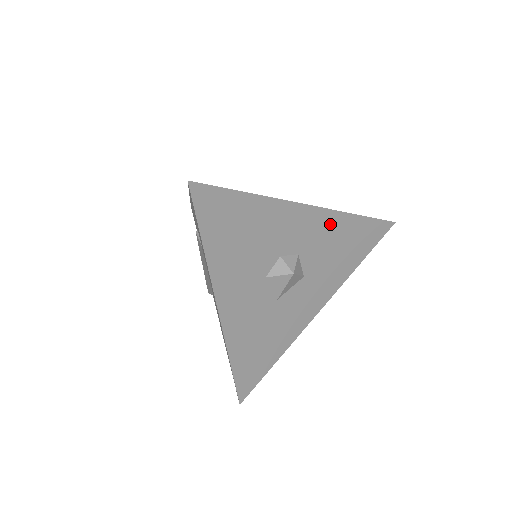
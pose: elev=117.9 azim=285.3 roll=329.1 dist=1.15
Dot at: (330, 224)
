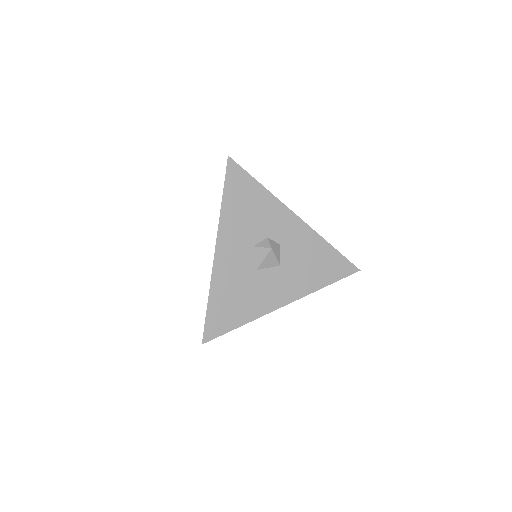
Dot at: (308, 238)
